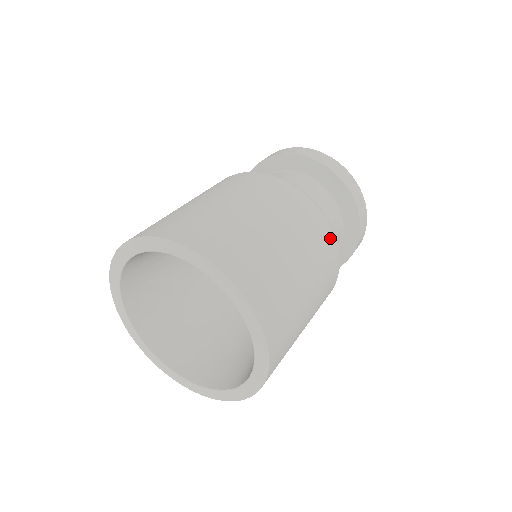
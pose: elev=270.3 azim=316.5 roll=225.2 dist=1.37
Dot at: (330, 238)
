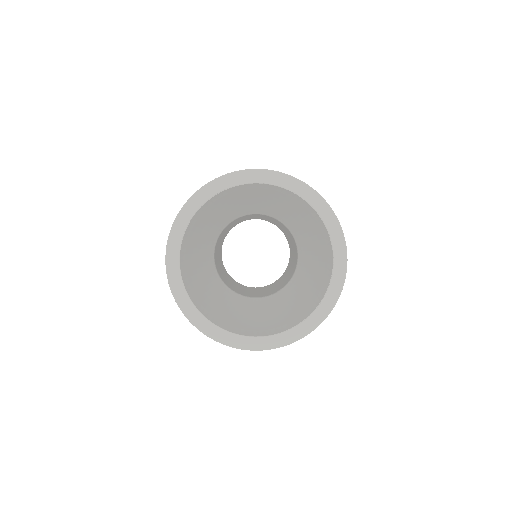
Dot at: occluded
